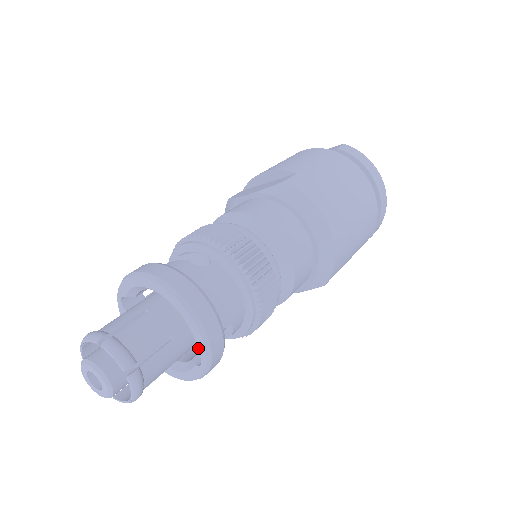
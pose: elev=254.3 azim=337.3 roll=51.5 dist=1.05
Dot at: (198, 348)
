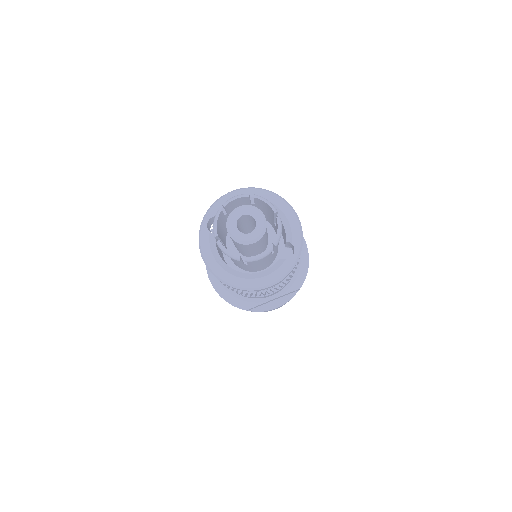
Dot at: (293, 238)
